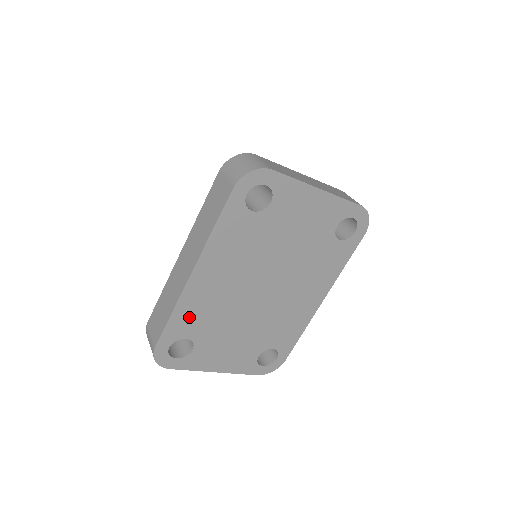
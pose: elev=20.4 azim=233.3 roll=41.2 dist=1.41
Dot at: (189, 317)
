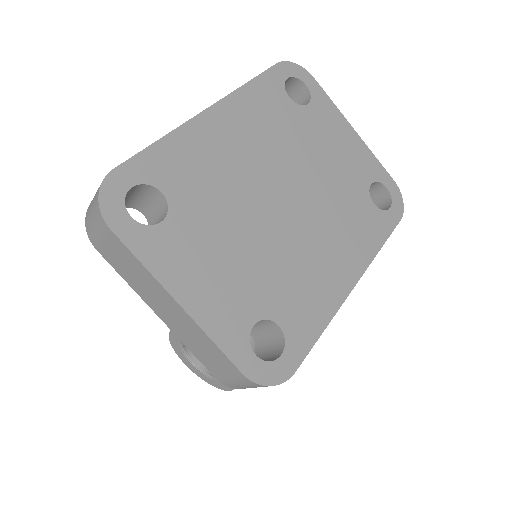
Dot at: (181, 162)
